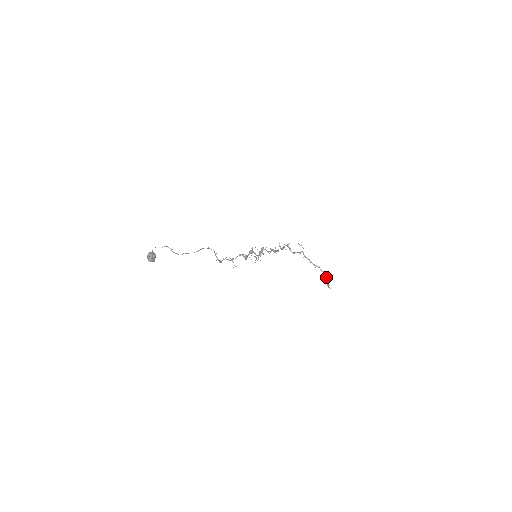
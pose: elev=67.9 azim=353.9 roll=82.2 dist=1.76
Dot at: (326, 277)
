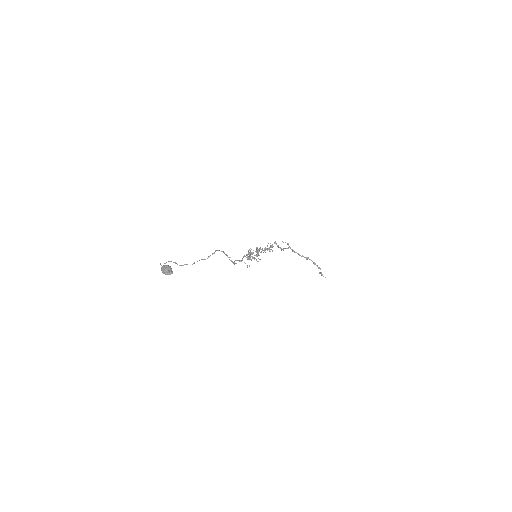
Dot at: (318, 267)
